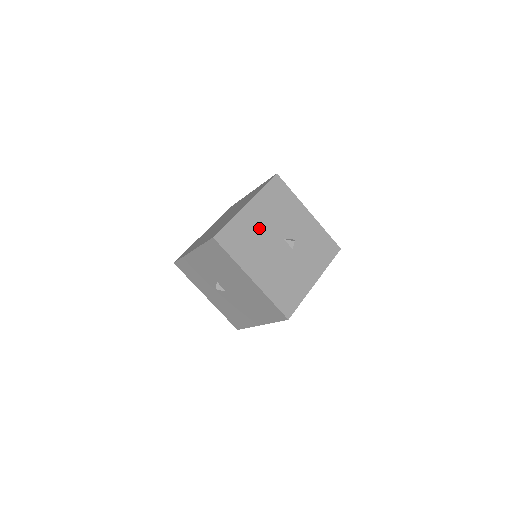
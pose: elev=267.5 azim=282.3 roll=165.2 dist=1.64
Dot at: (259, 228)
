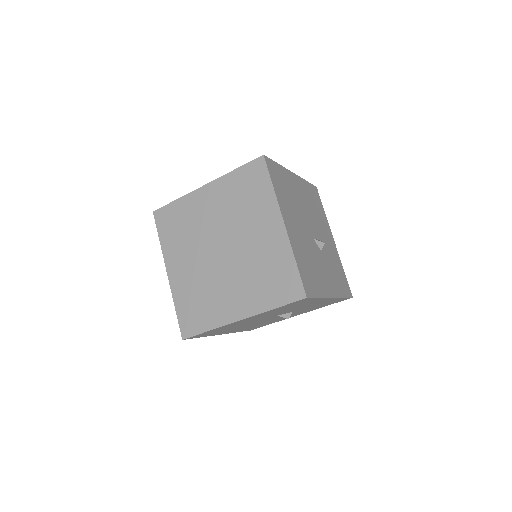
Dot at: (248, 322)
